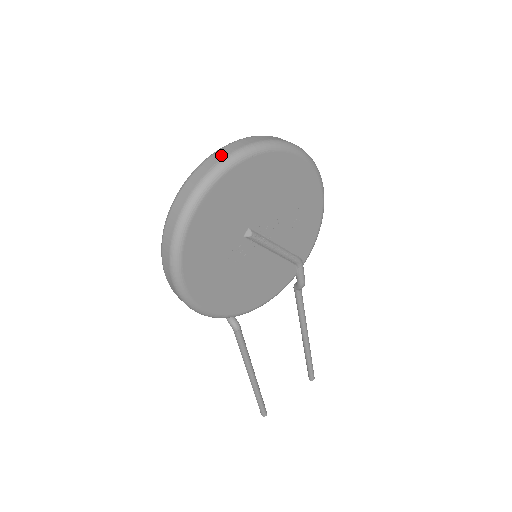
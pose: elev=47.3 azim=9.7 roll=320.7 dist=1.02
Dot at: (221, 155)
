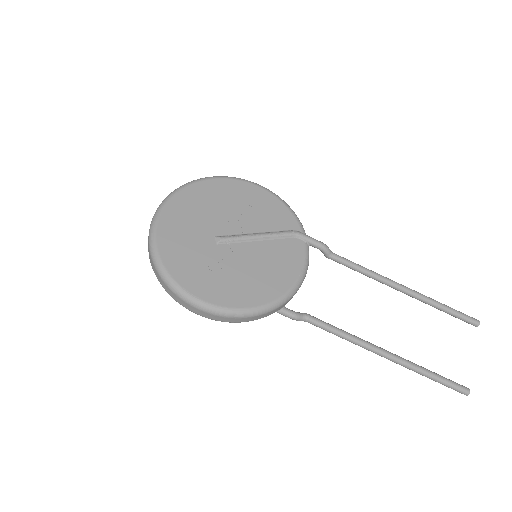
Dot at: occluded
